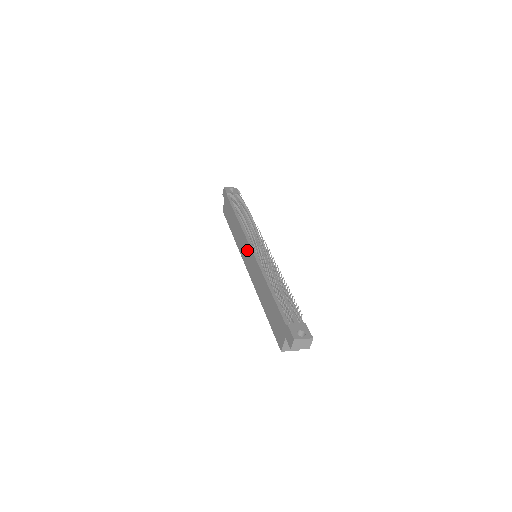
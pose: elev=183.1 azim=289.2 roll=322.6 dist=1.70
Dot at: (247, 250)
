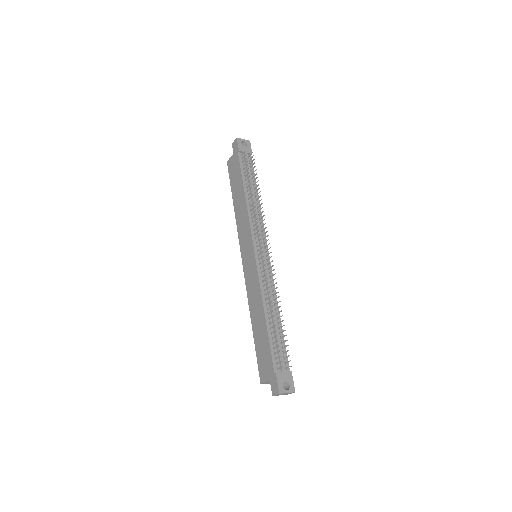
Dot at: (249, 248)
